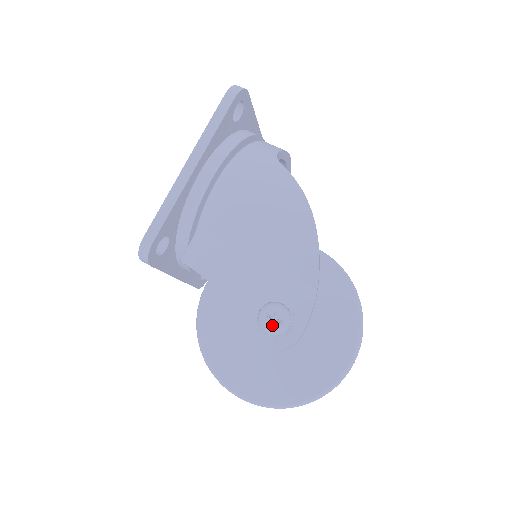
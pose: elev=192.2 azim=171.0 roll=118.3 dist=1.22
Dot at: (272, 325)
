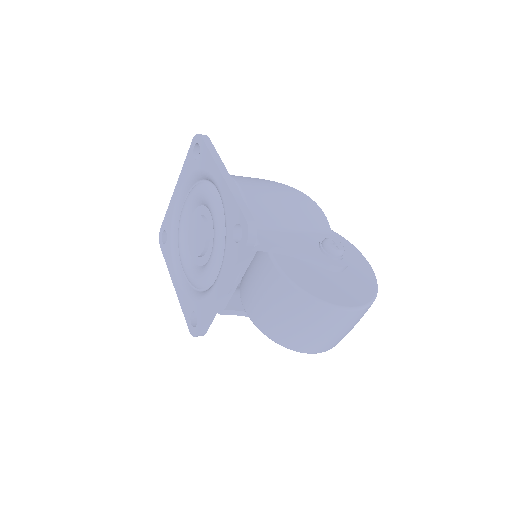
Dot at: (339, 247)
